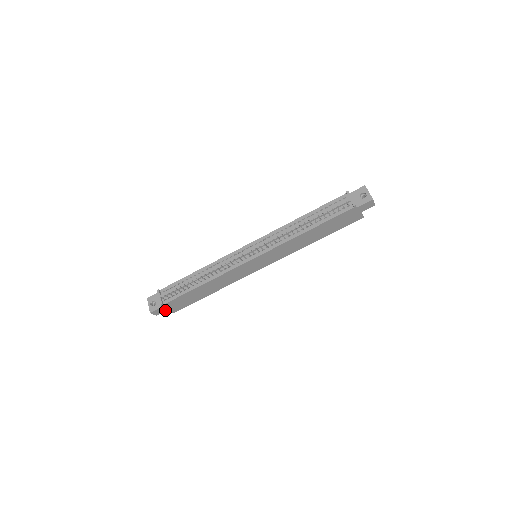
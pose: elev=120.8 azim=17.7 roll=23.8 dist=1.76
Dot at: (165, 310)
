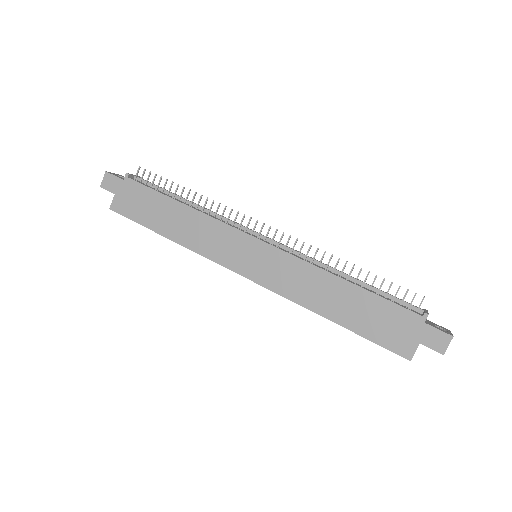
Dot at: (115, 191)
